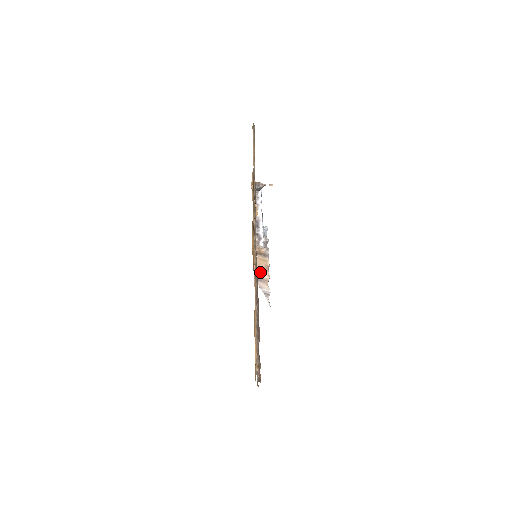
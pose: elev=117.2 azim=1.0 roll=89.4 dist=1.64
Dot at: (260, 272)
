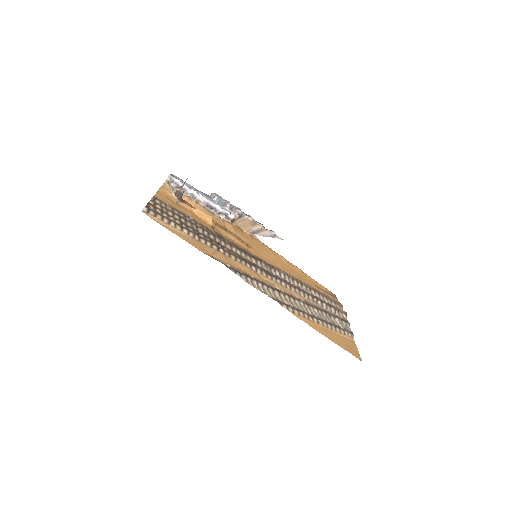
Dot at: (251, 228)
